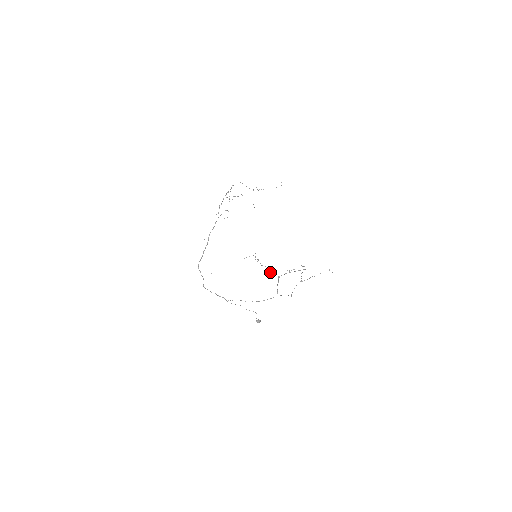
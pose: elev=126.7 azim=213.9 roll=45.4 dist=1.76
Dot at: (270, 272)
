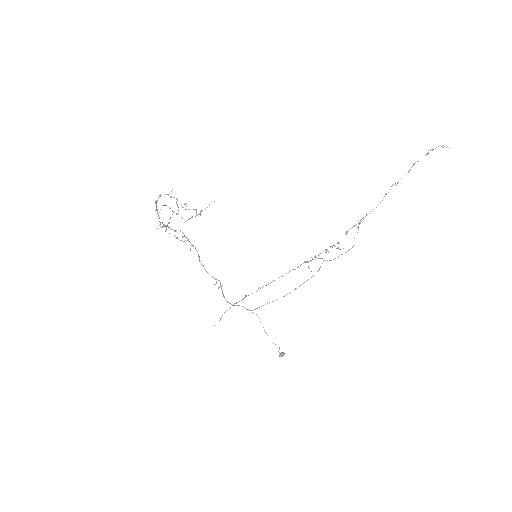
Dot at: (282, 276)
